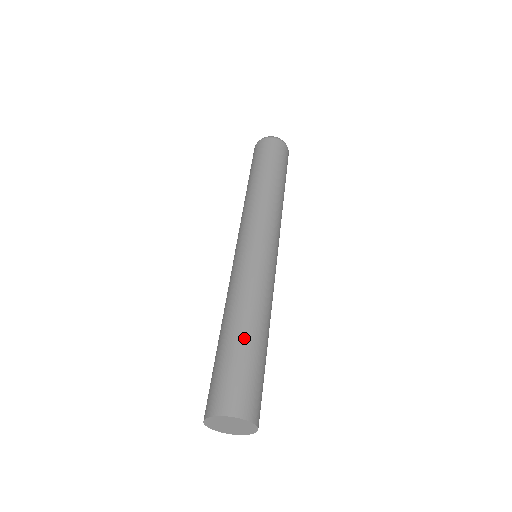
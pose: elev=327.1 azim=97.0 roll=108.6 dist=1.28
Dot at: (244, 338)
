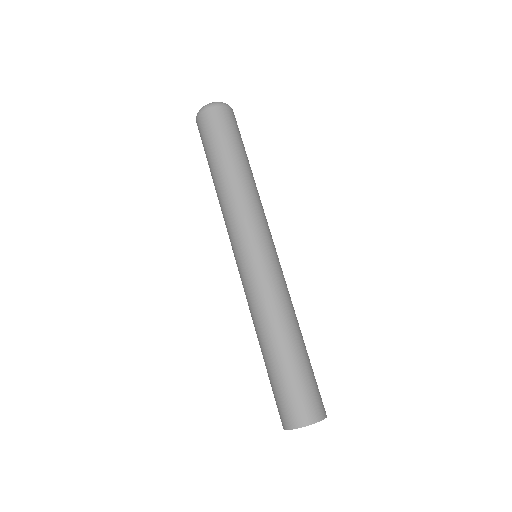
Dot at: (299, 351)
